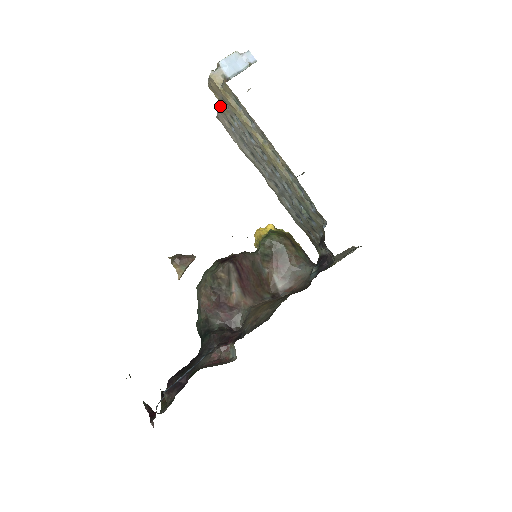
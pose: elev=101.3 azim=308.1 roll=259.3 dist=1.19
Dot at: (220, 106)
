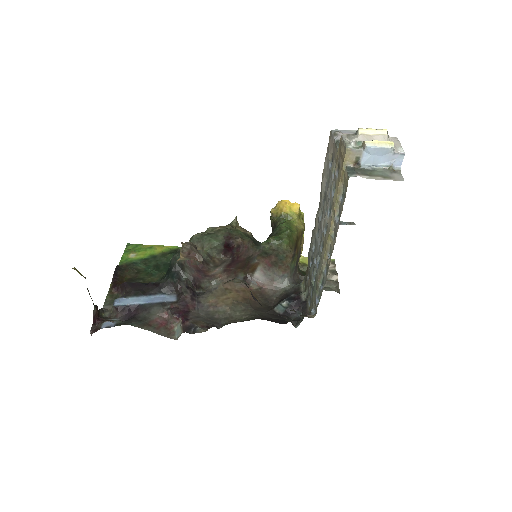
Dot at: (337, 148)
